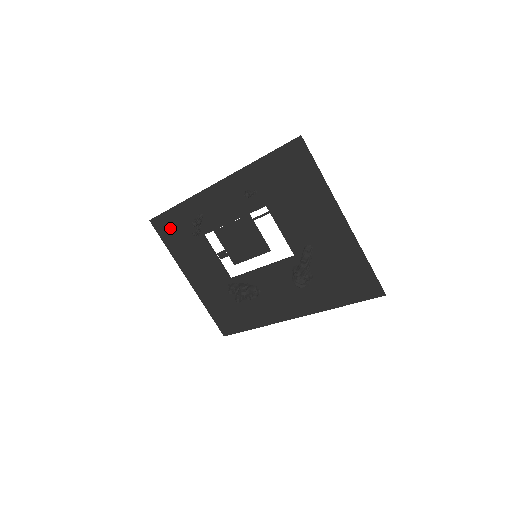
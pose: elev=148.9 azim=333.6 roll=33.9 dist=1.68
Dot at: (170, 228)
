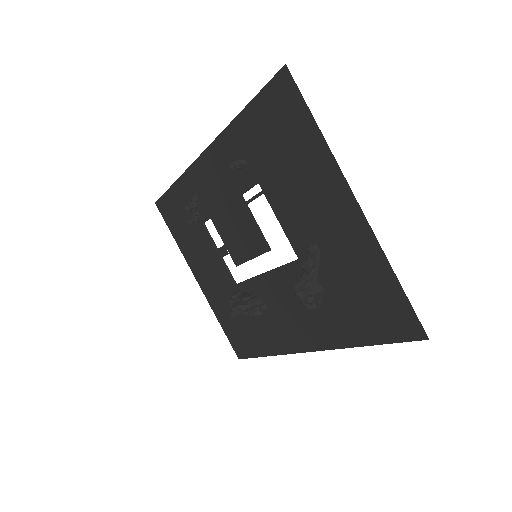
Dot at: (173, 213)
